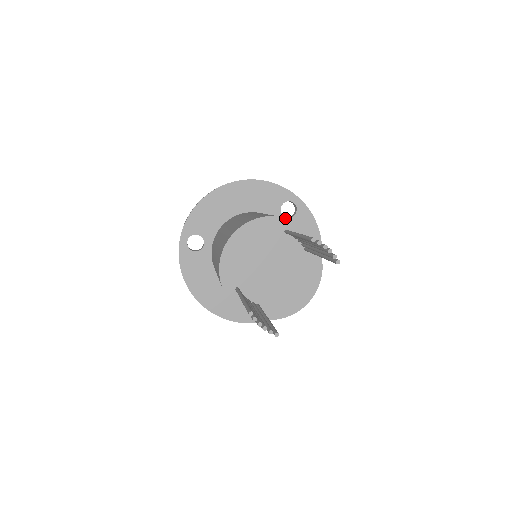
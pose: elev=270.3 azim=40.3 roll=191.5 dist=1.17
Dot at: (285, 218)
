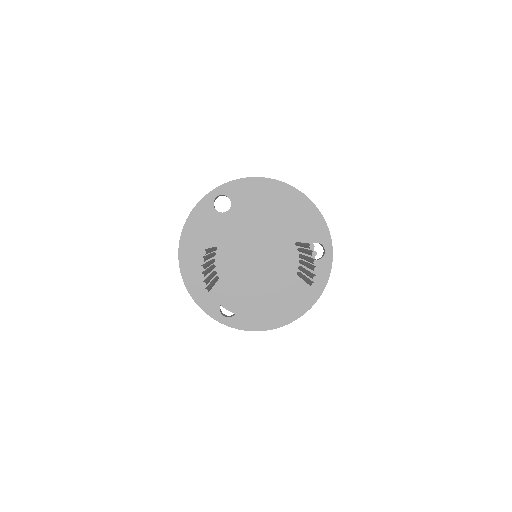
Dot at: (307, 233)
